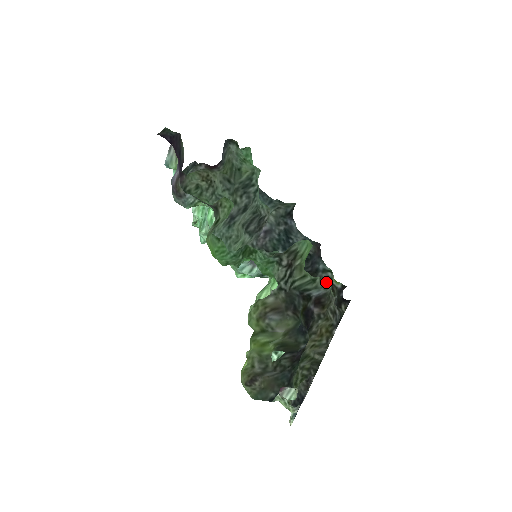
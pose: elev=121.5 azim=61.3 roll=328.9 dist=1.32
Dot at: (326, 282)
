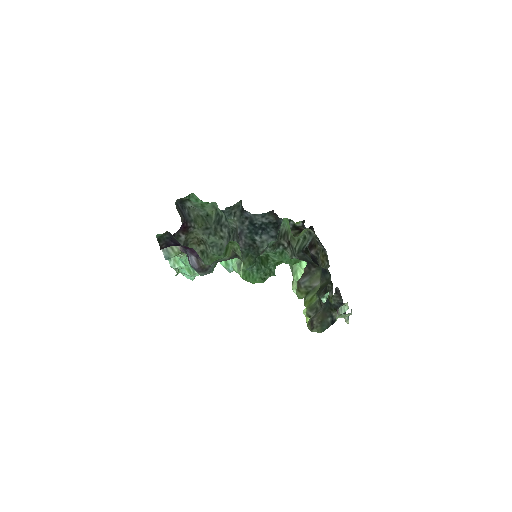
Dot at: (309, 232)
